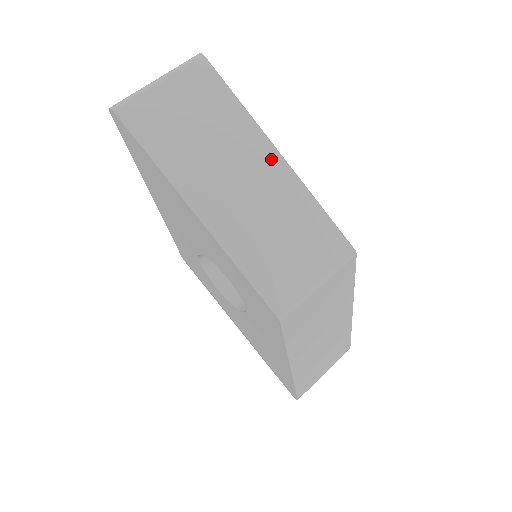
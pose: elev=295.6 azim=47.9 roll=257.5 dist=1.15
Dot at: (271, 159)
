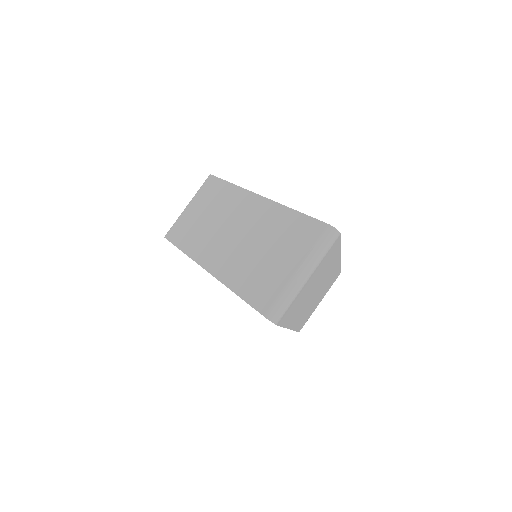
Dot at: (335, 265)
